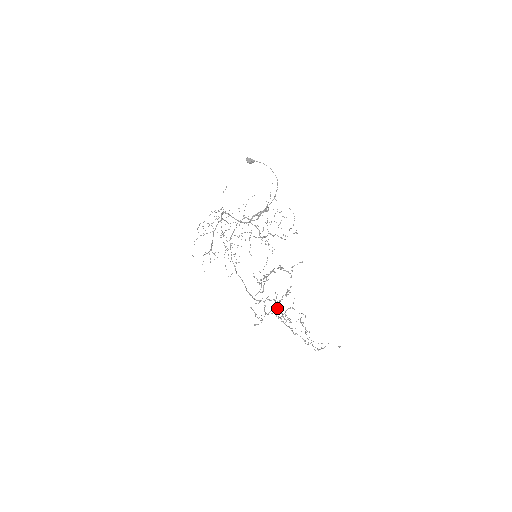
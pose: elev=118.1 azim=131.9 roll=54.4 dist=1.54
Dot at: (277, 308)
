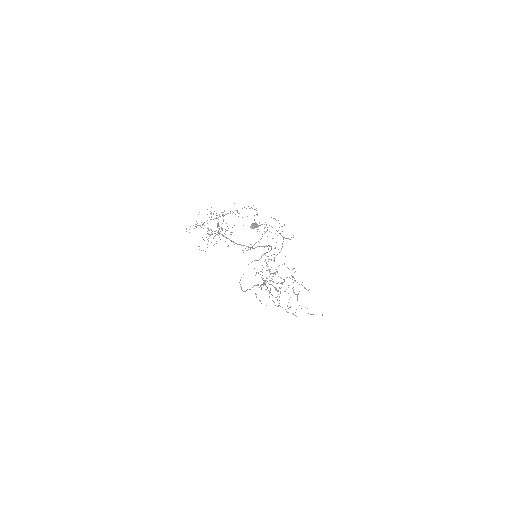
Dot at: occluded
